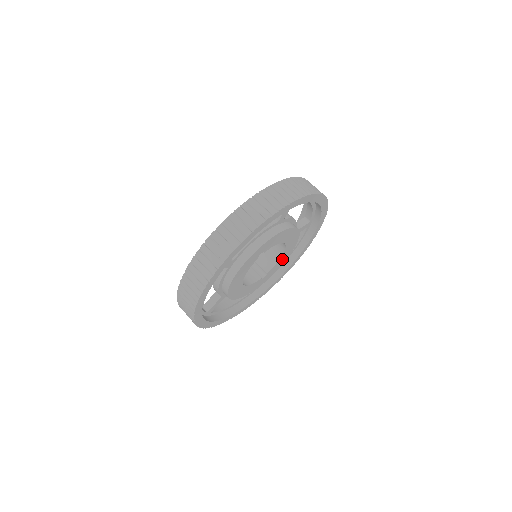
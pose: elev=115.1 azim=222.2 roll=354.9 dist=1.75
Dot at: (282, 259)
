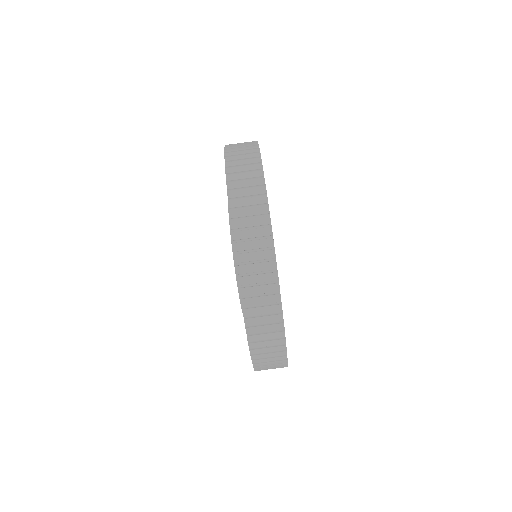
Dot at: occluded
